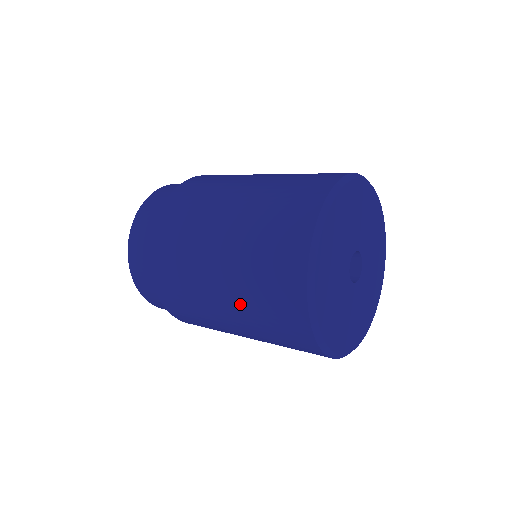
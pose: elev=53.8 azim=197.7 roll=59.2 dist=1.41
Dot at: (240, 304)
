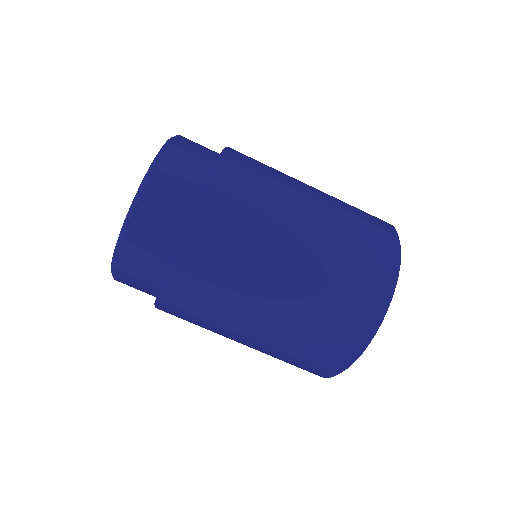
Dot at: (286, 328)
